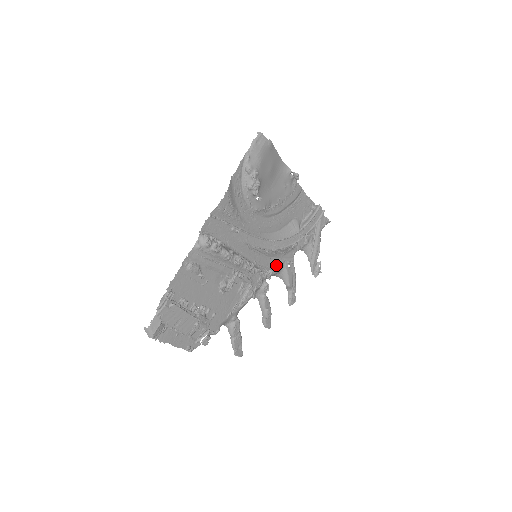
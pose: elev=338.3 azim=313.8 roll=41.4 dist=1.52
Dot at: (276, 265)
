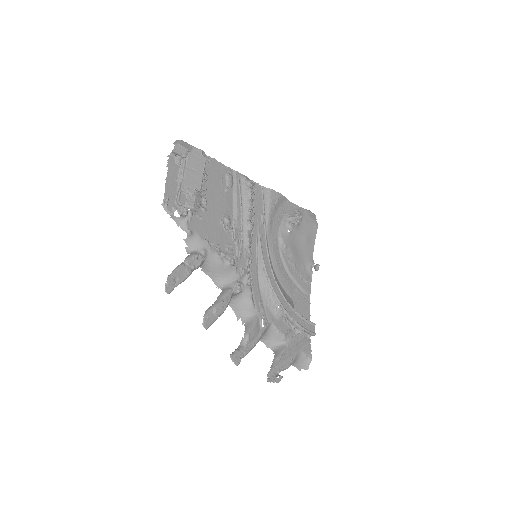
Dot at: (256, 298)
